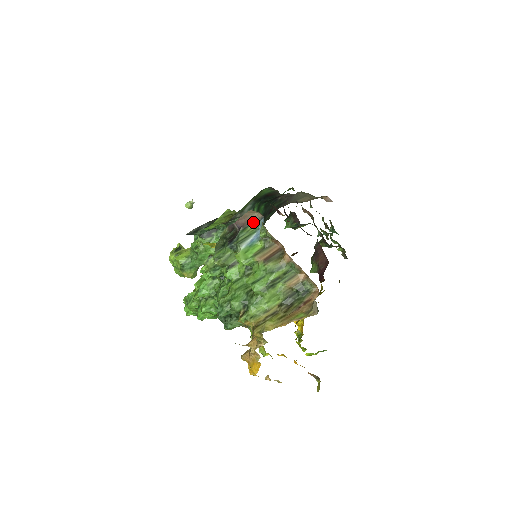
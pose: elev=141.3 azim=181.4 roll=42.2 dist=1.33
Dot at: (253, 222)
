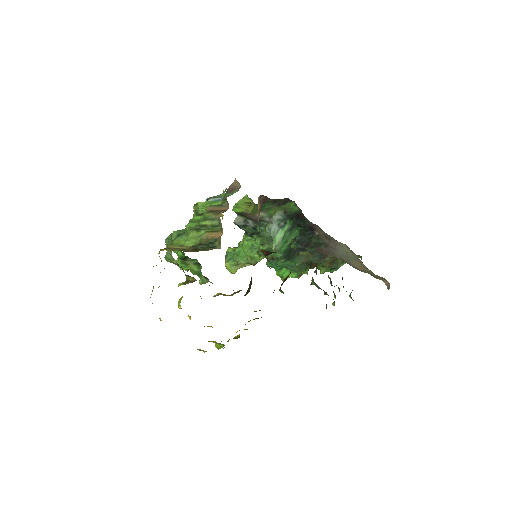
Dot at: (234, 191)
